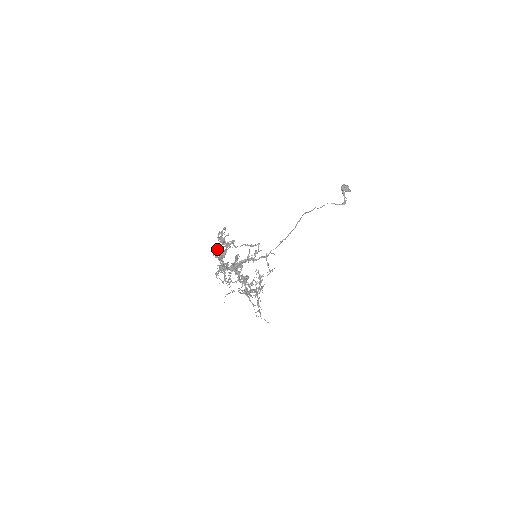
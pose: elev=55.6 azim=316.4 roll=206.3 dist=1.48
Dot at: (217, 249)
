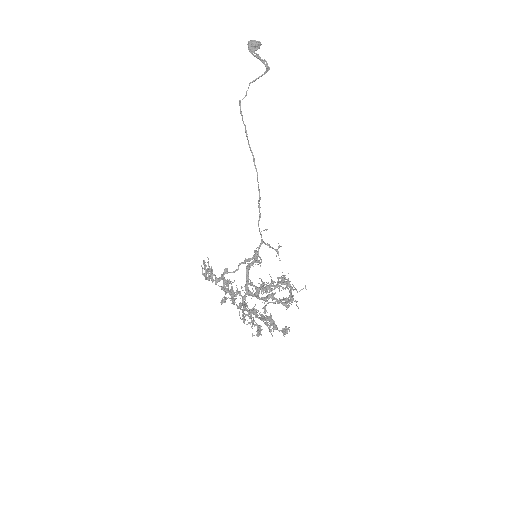
Dot at: (223, 299)
